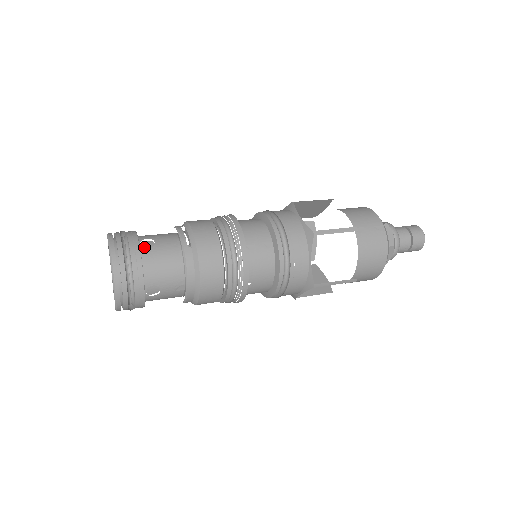
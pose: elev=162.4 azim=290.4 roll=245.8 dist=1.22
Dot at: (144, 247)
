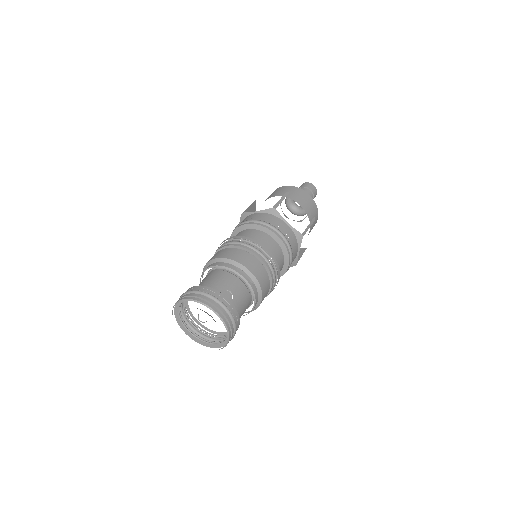
Dot at: occluded
